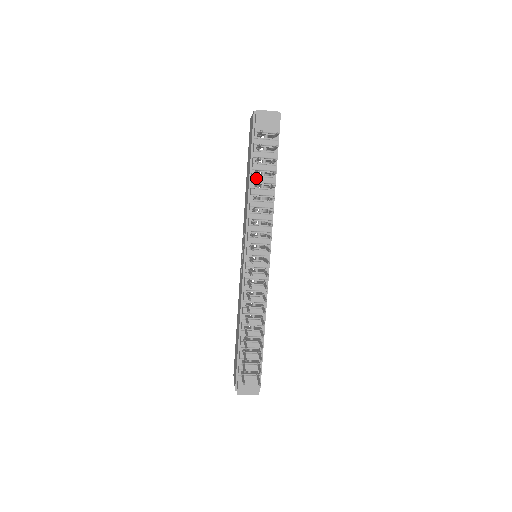
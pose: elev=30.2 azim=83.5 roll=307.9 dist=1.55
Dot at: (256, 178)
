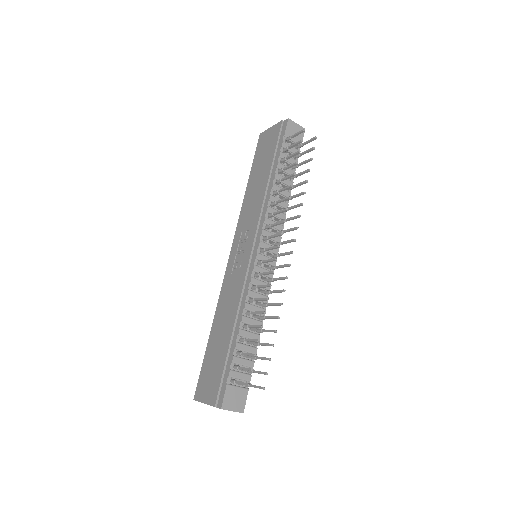
Dot at: (279, 176)
